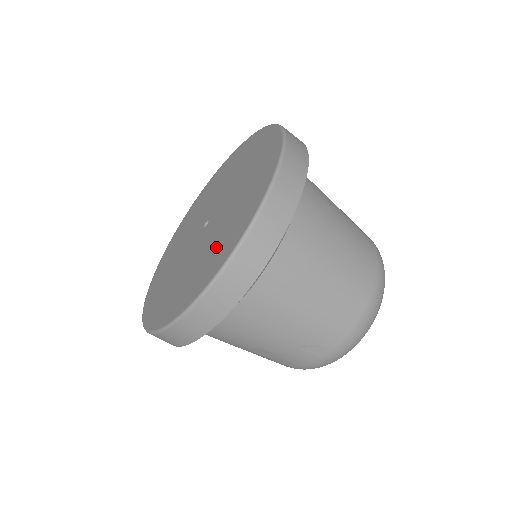
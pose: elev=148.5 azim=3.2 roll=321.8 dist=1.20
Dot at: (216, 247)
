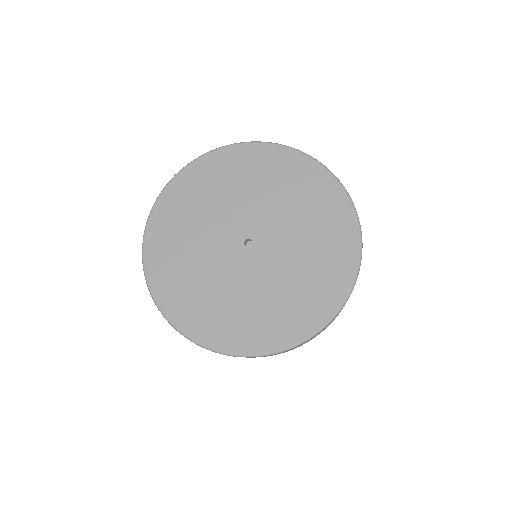
Dot at: (201, 298)
